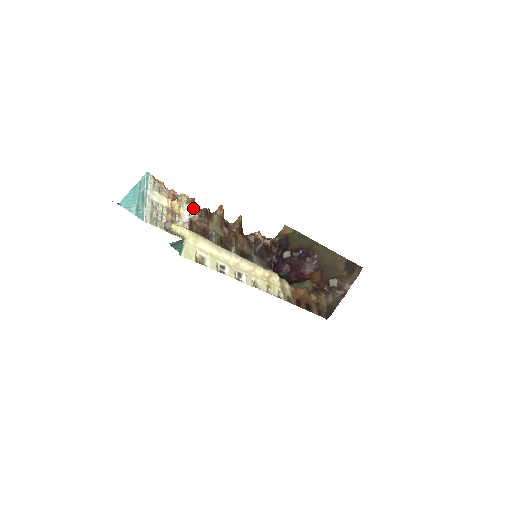
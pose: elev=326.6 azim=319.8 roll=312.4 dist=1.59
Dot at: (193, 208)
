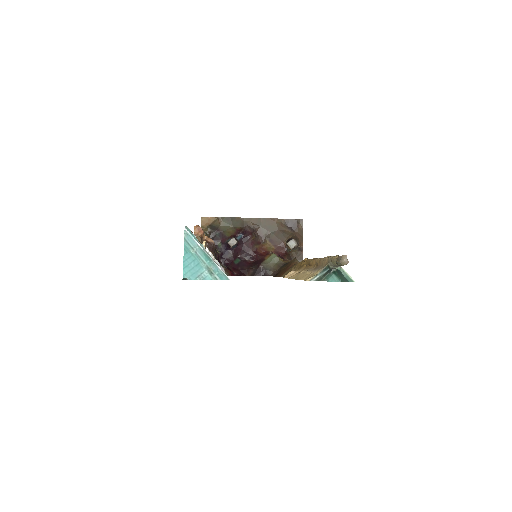
Dot at: occluded
